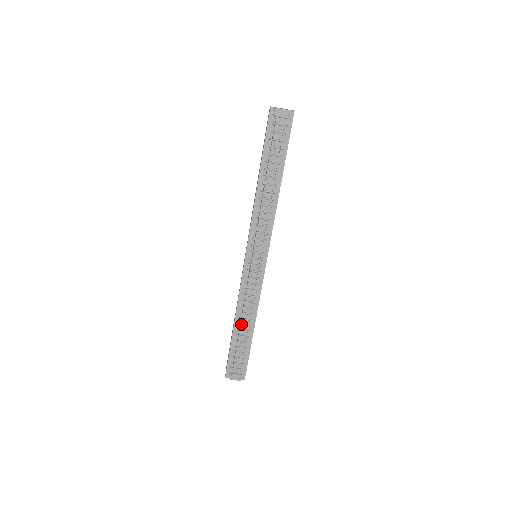
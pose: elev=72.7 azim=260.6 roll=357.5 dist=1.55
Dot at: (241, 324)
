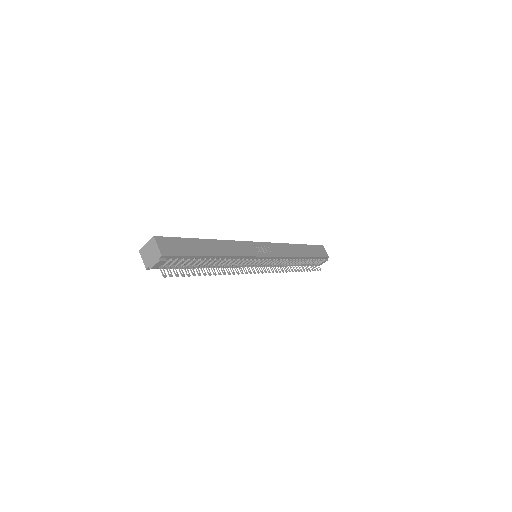
Dot at: (294, 264)
